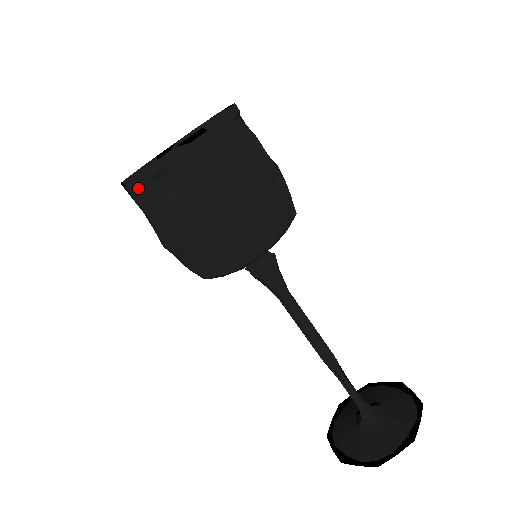
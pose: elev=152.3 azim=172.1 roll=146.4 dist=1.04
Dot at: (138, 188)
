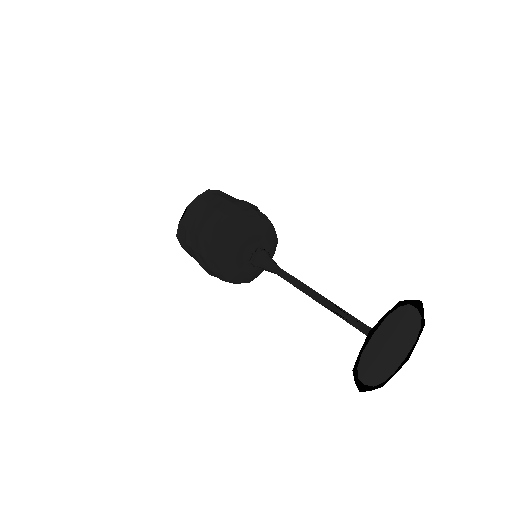
Dot at: (187, 252)
